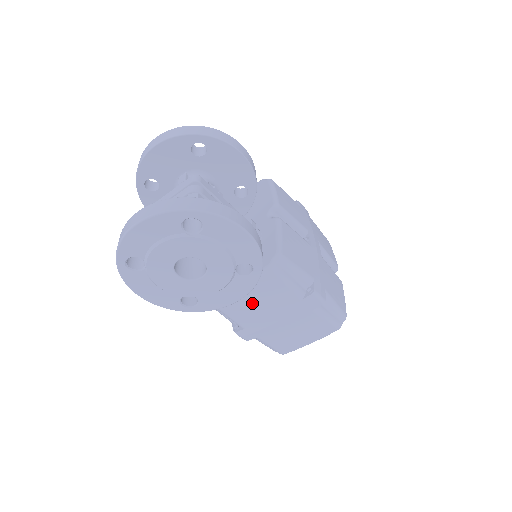
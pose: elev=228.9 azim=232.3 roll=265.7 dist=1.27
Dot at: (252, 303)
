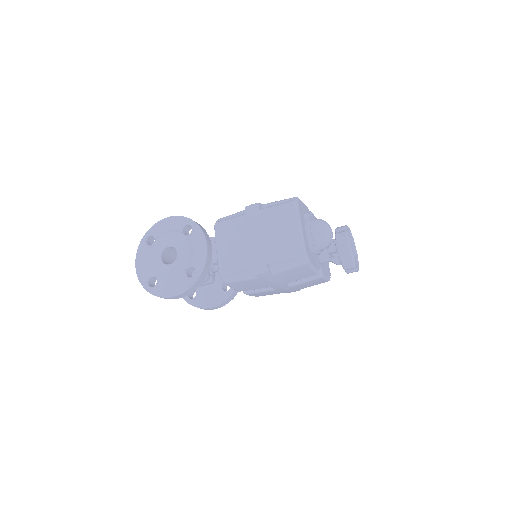
Dot at: (232, 247)
